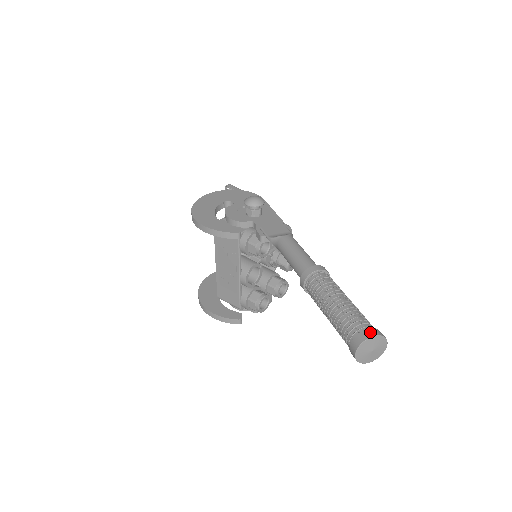
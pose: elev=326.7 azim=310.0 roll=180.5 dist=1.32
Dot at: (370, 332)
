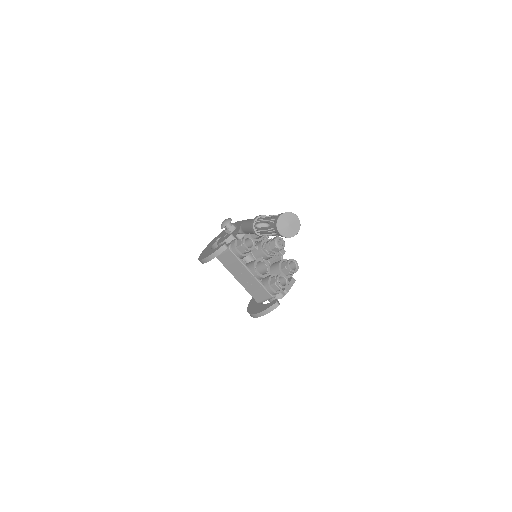
Dot at: (278, 216)
